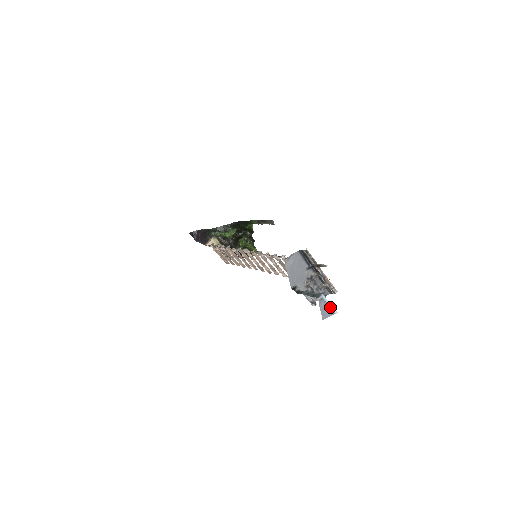
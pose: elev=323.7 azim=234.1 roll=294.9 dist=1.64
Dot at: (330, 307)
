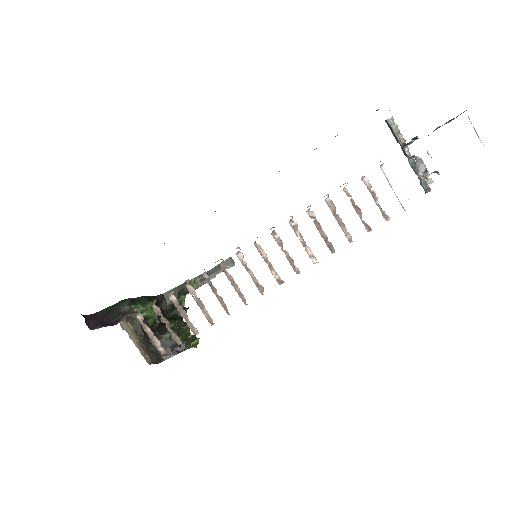
Dot at: occluded
